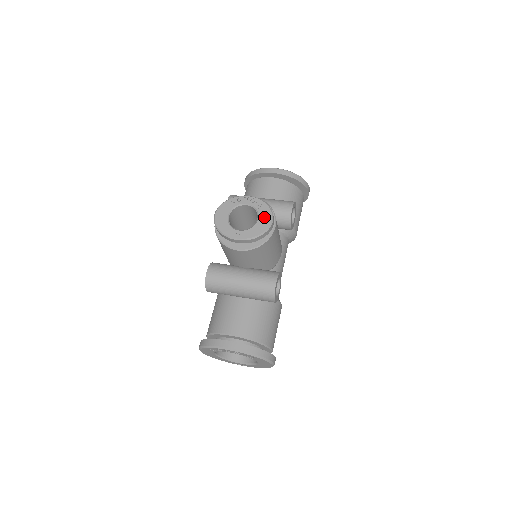
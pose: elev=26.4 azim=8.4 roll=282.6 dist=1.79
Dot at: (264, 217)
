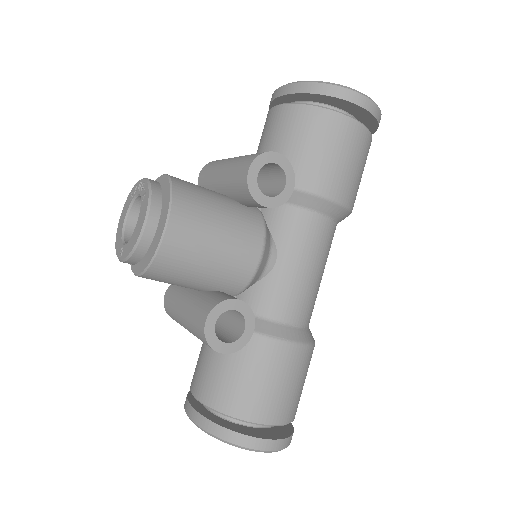
Dot at: (141, 216)
